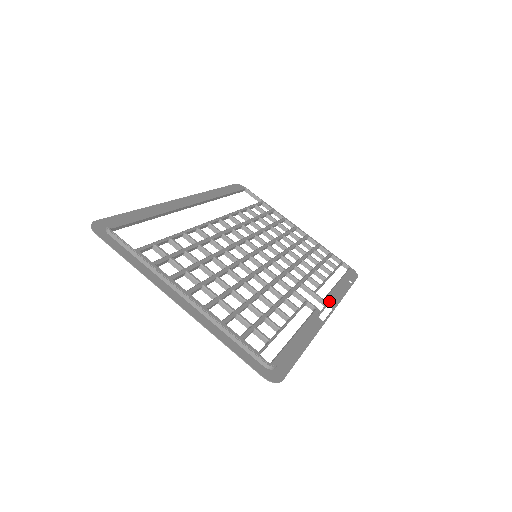
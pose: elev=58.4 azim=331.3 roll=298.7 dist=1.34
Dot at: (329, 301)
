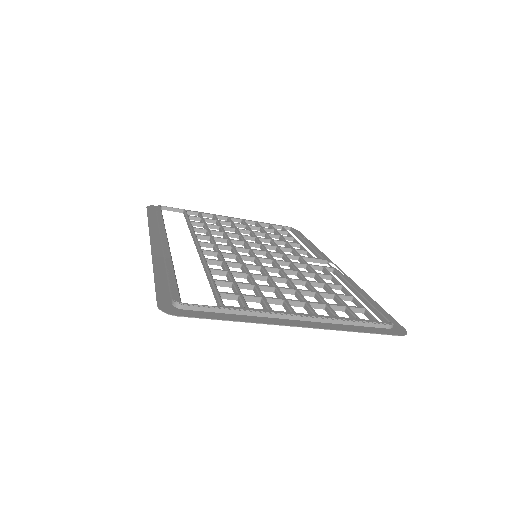
Dot at: occluded
